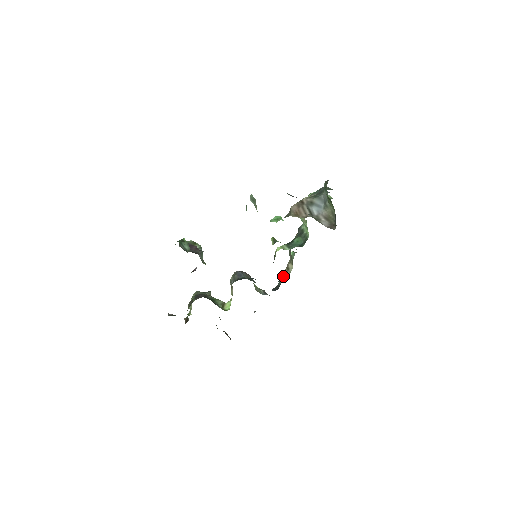
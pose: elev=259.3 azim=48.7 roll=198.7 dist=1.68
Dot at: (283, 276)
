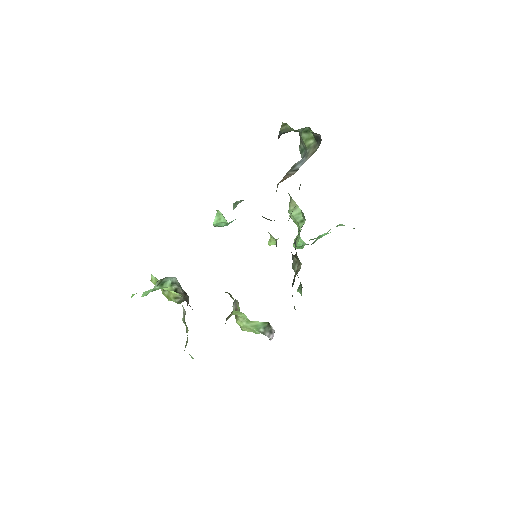
Dot at: (294, 278)
